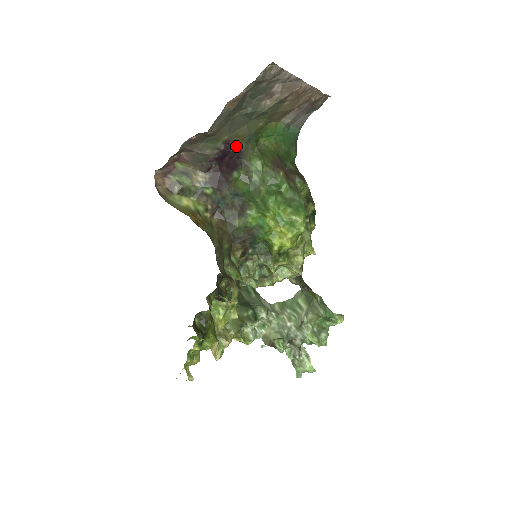
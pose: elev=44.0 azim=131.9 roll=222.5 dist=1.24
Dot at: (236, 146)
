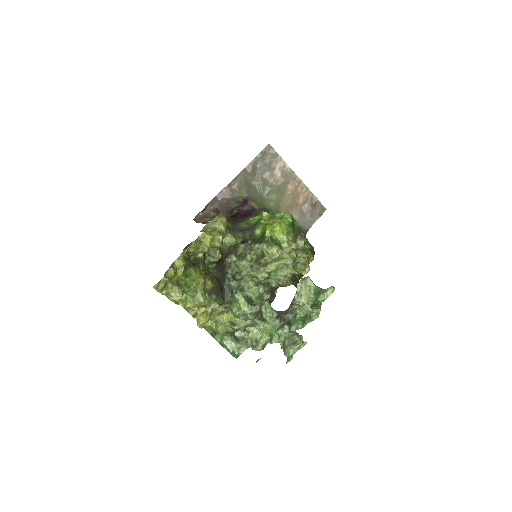
Dot at: (252, 205)
